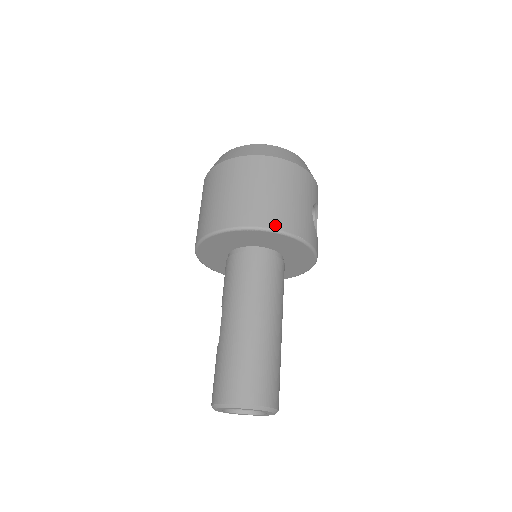
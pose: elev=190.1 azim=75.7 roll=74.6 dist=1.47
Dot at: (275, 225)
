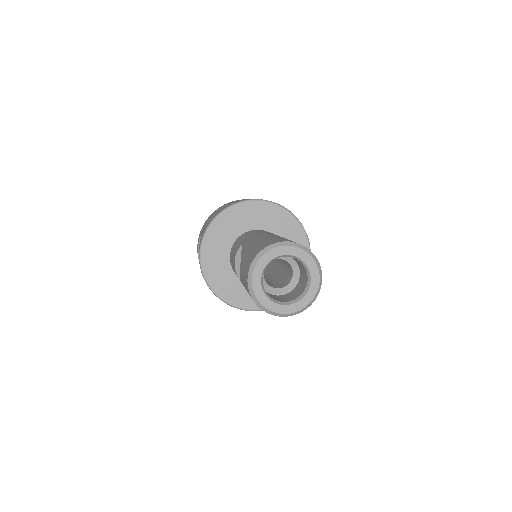
Dot at: occluded
